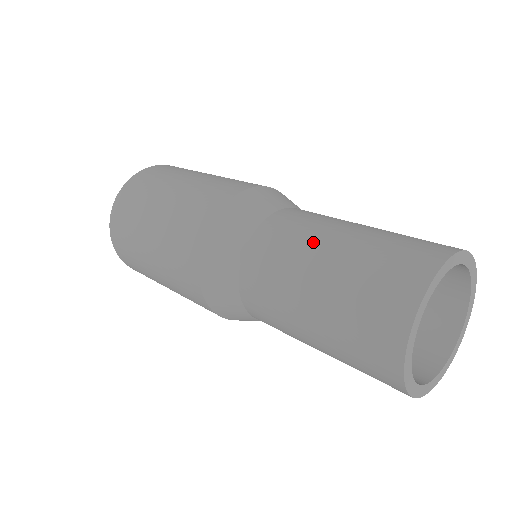
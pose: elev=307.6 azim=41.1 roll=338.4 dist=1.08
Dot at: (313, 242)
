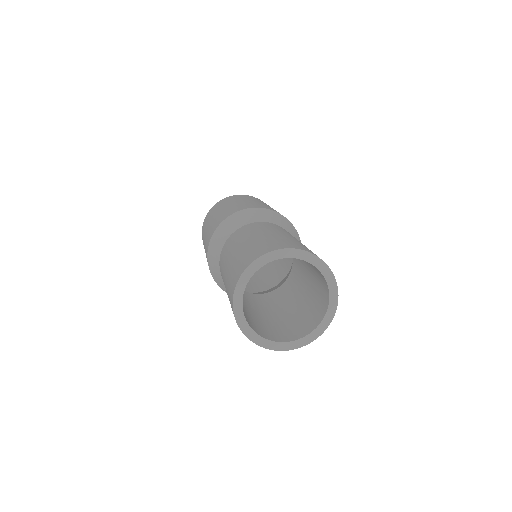
Dot at: (256, 232)
